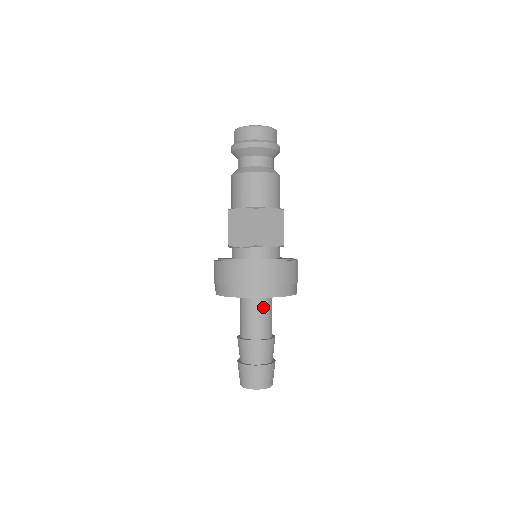
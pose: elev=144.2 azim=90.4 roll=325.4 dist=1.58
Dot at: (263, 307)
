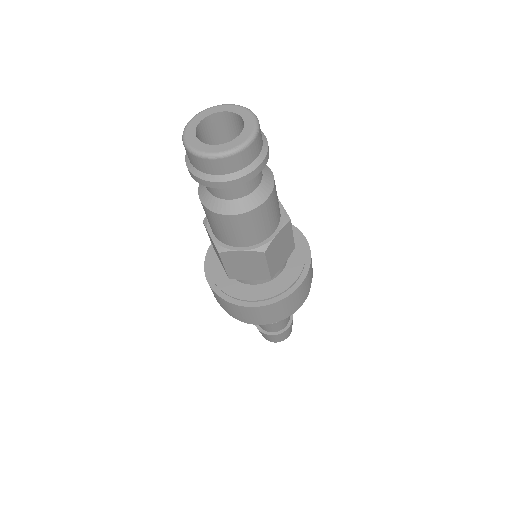
Dot at: occluded
